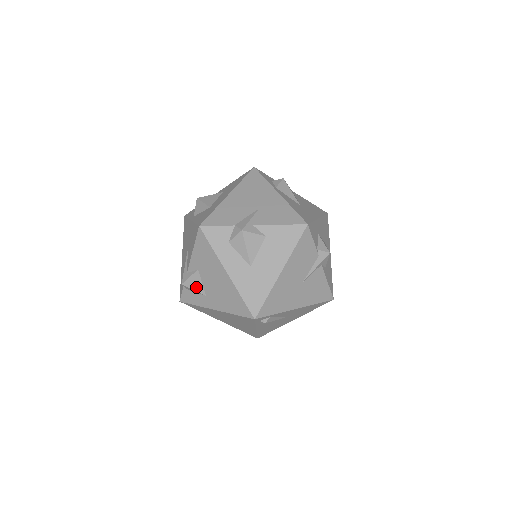
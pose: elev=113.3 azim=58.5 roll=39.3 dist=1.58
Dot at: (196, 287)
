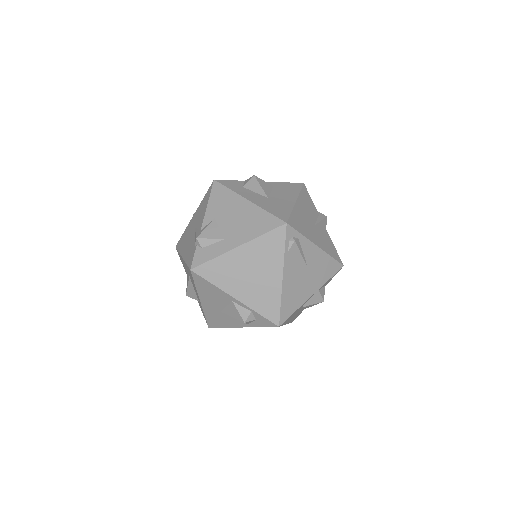
Dot at: (213, 235)
